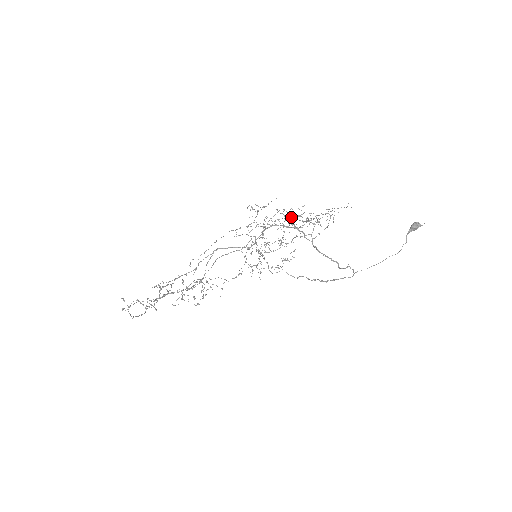
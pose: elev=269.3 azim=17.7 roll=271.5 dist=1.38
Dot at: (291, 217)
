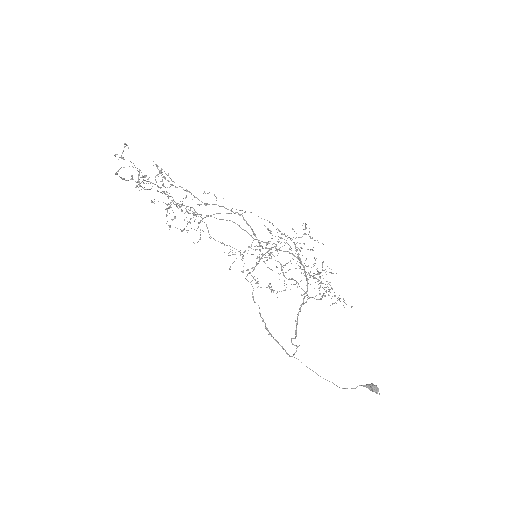
Dot at: occluded
